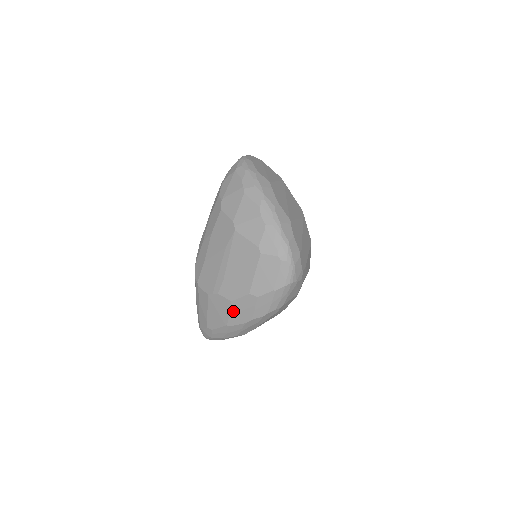
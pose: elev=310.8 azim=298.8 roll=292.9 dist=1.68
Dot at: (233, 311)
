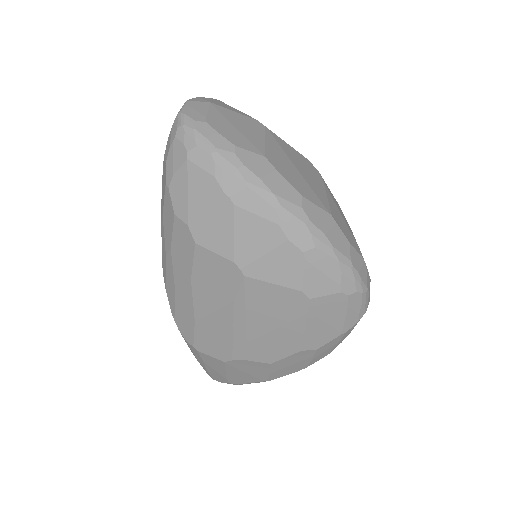
Dot at: (275, 370)
